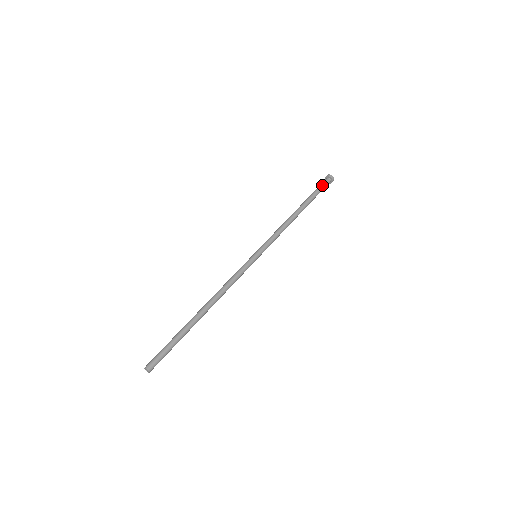
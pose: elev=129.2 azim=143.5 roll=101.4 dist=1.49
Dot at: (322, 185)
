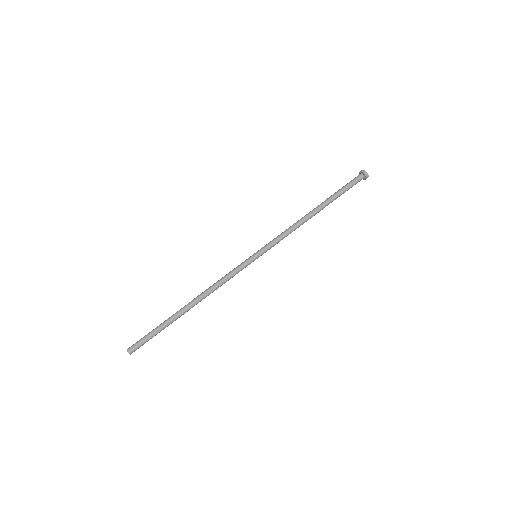
Dot at: occluded
